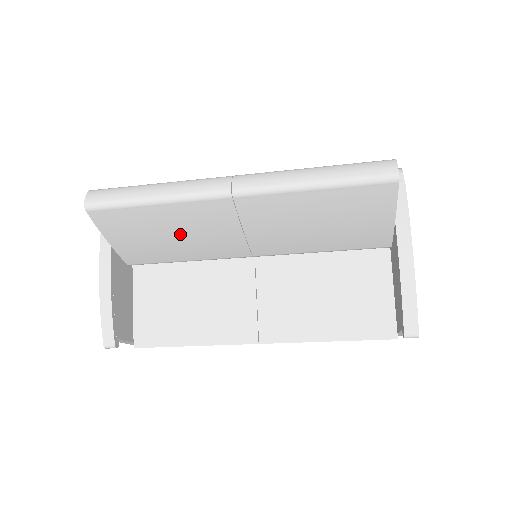
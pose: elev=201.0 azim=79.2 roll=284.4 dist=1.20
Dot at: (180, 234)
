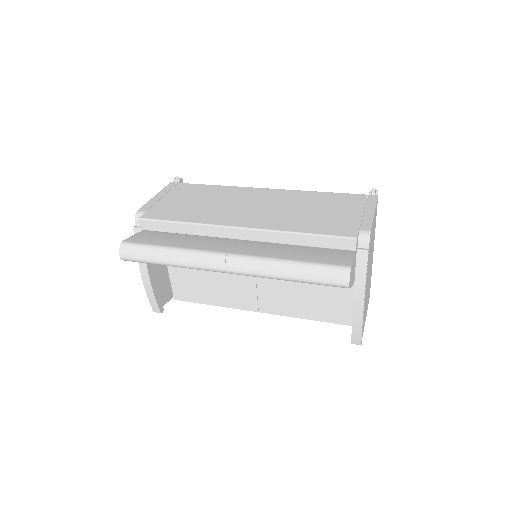
Dot at: occluded
